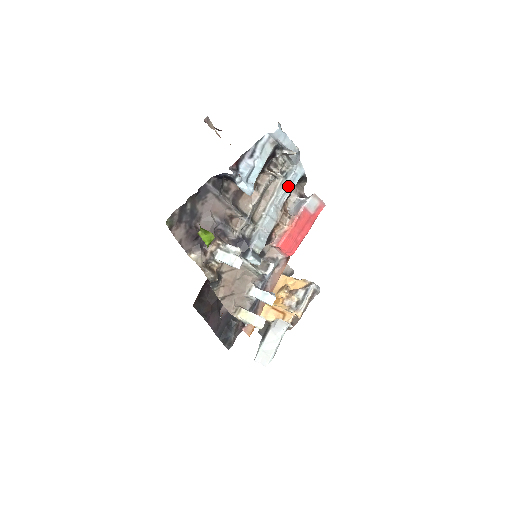
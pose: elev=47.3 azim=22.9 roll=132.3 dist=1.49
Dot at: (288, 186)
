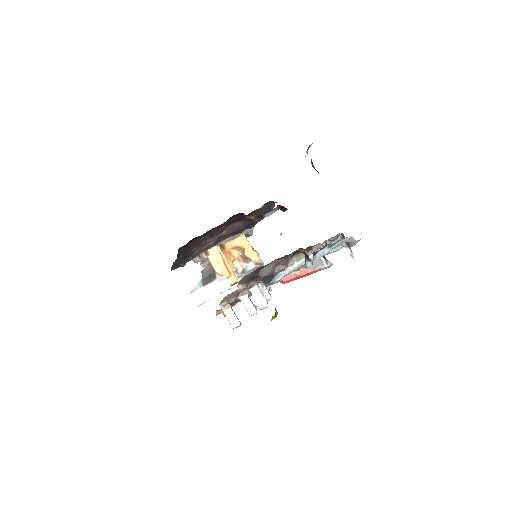
Dot at: occluded
